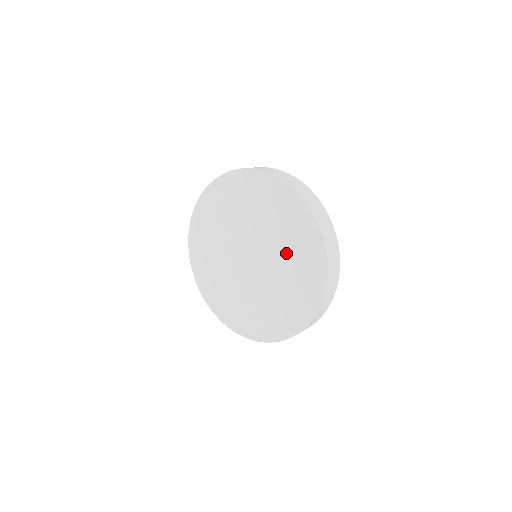
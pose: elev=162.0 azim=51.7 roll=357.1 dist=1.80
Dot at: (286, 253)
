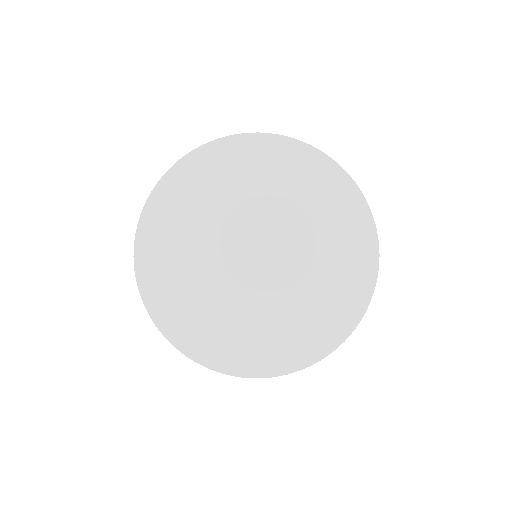
Dot at: (317, 239)
